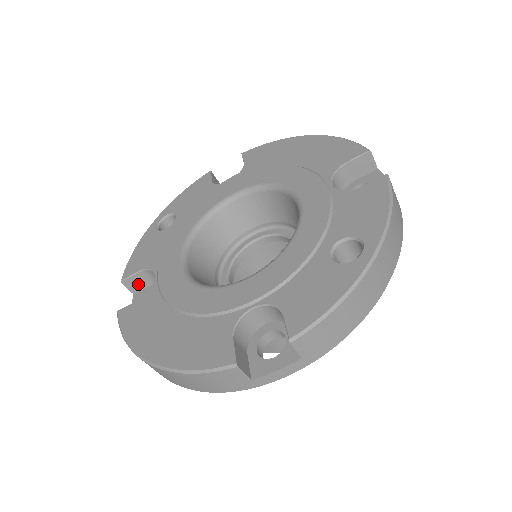
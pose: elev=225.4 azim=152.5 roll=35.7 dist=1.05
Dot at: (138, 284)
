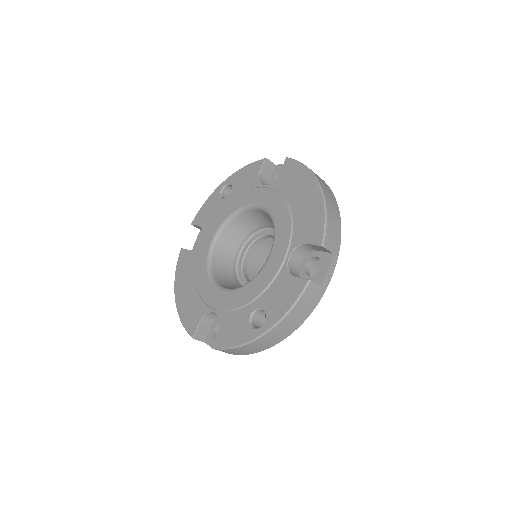
Dot at: (201, 228)
